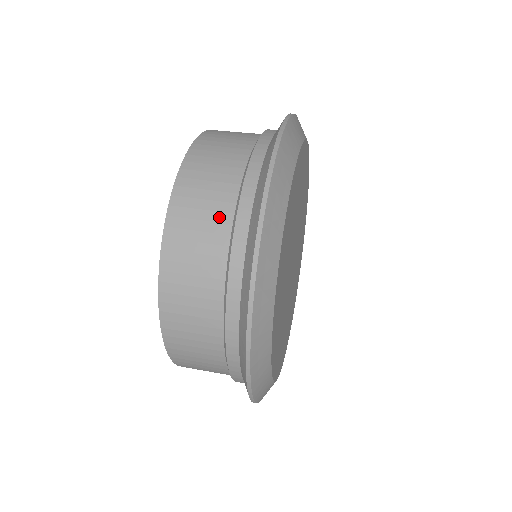
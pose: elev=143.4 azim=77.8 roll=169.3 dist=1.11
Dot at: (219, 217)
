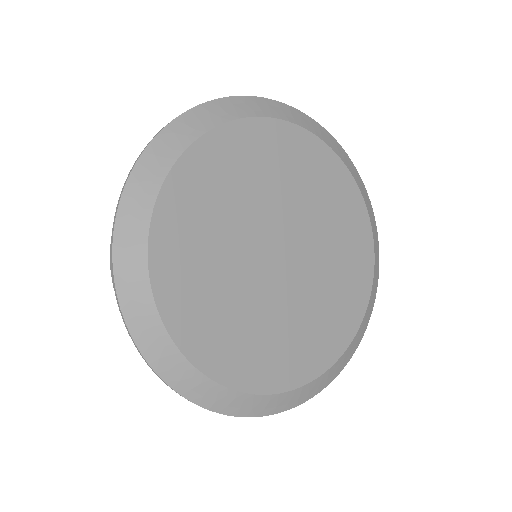
Dot at: occluded
